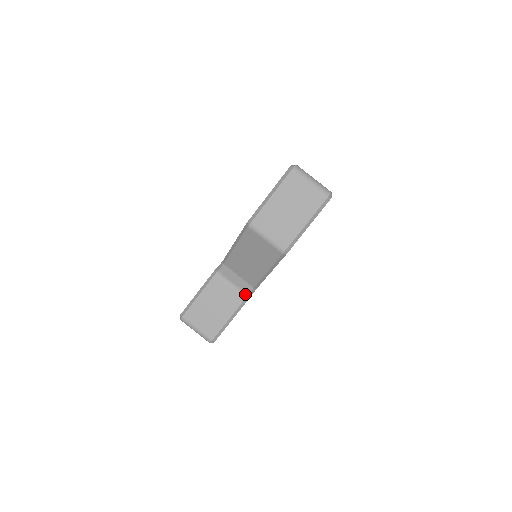
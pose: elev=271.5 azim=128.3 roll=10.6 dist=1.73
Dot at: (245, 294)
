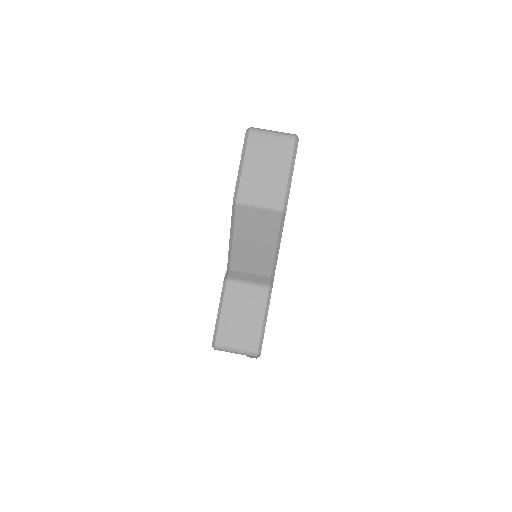
Dot at: (266, 285)
